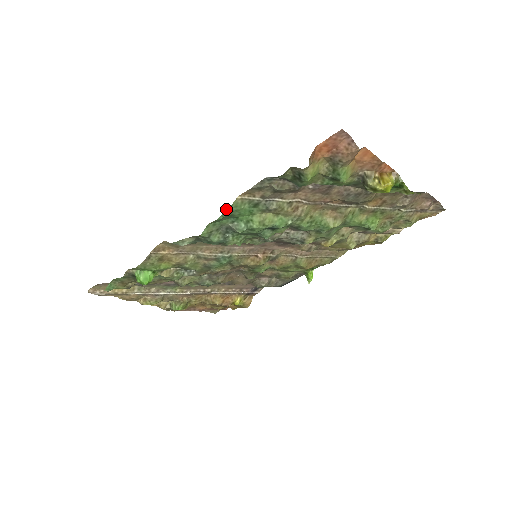
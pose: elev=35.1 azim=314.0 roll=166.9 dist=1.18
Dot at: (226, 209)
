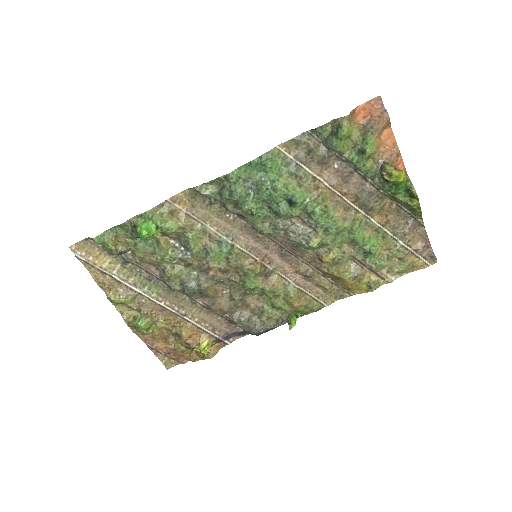
Dot at: (263, 154)
